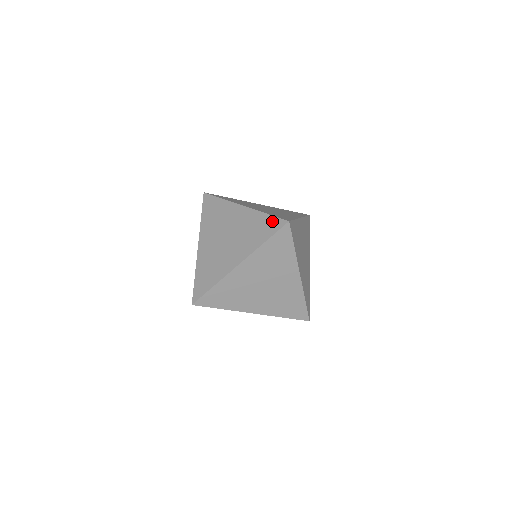
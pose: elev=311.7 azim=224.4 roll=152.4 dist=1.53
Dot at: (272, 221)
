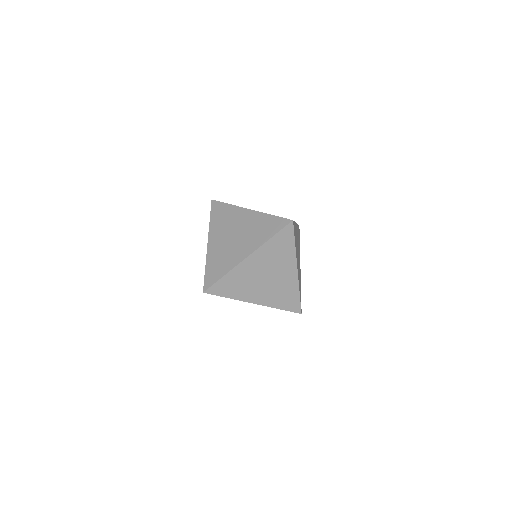
Dot at: (277, 221)
